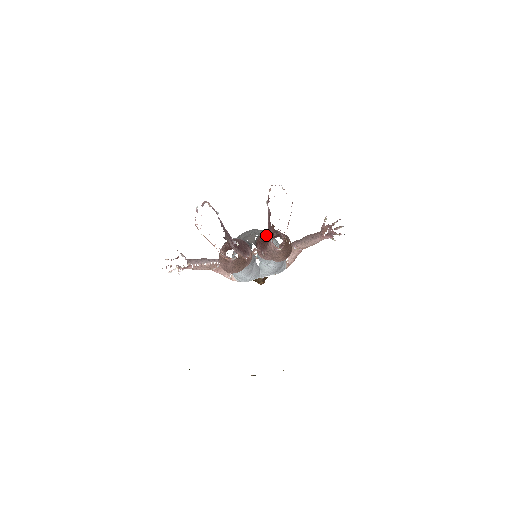
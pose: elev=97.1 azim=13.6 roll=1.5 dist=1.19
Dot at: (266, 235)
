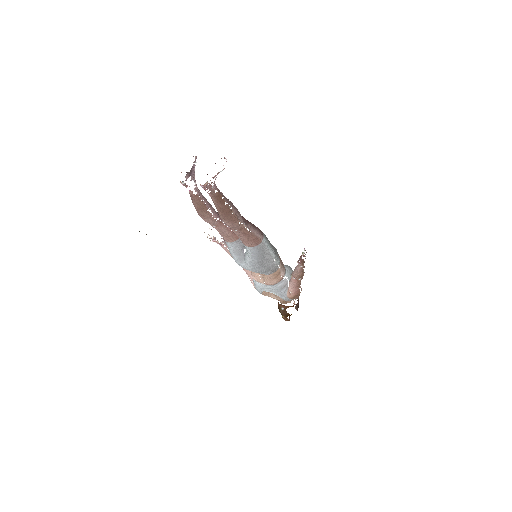
Dot at: occluded
